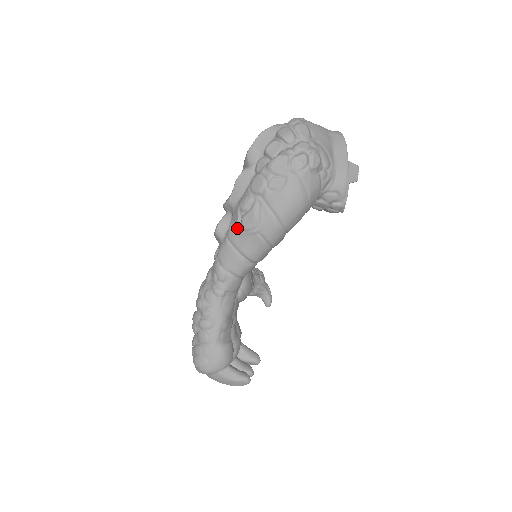
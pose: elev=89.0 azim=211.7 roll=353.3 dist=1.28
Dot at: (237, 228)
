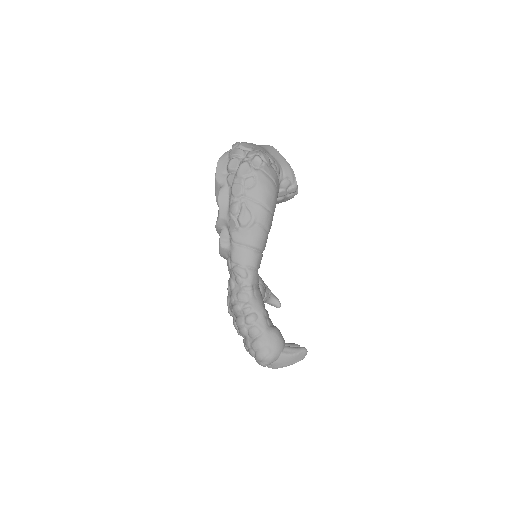
Dot at: (238, 229)
